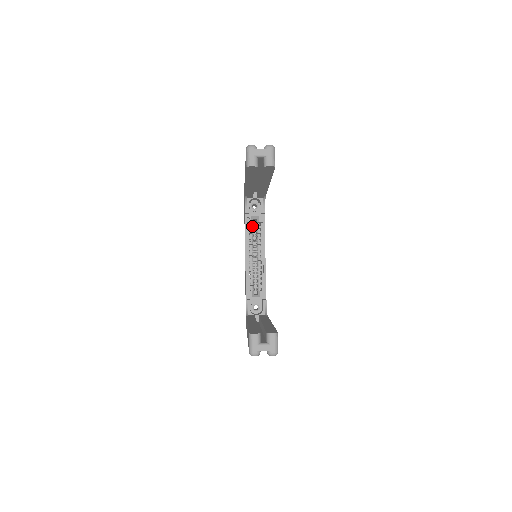
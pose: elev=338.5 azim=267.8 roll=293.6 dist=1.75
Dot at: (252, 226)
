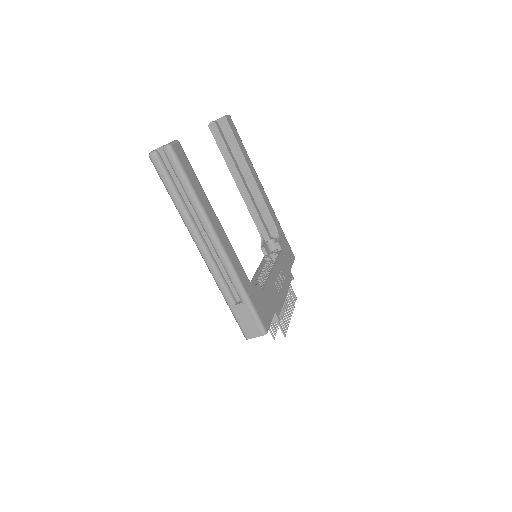
Dot at: (269, 261)
